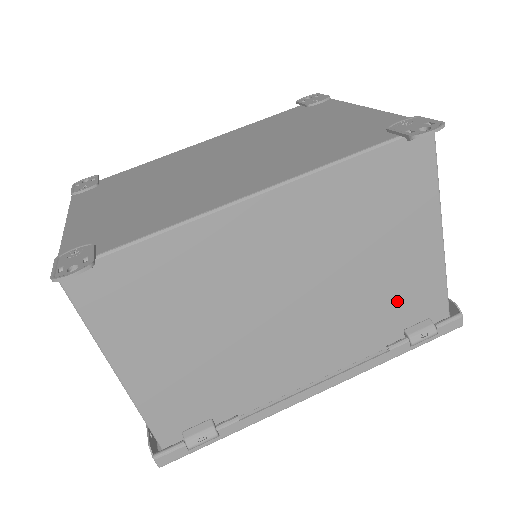
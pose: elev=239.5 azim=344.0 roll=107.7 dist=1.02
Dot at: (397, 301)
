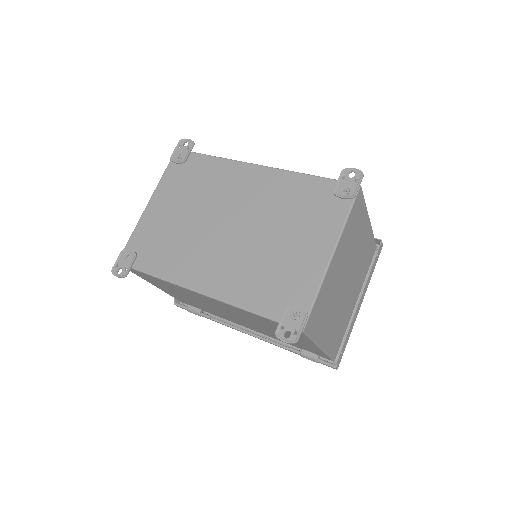
Dot at: (295, 343)
